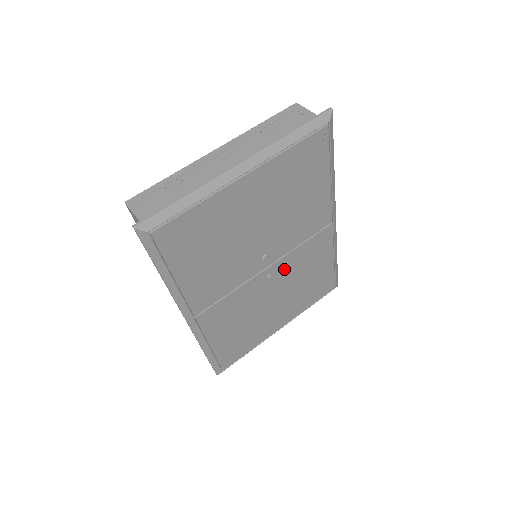
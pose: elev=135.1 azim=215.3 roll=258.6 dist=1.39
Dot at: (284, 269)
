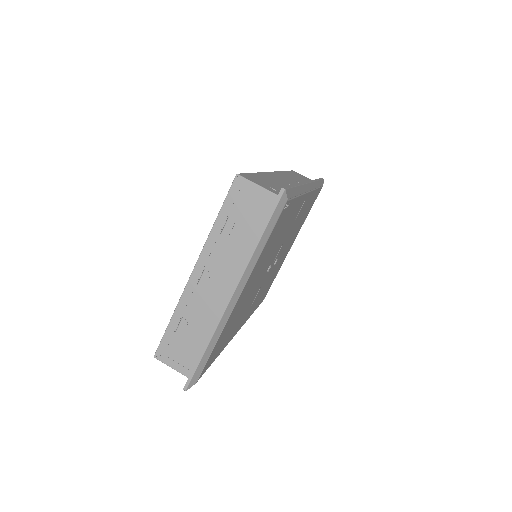
Dot at: (283, 246)
